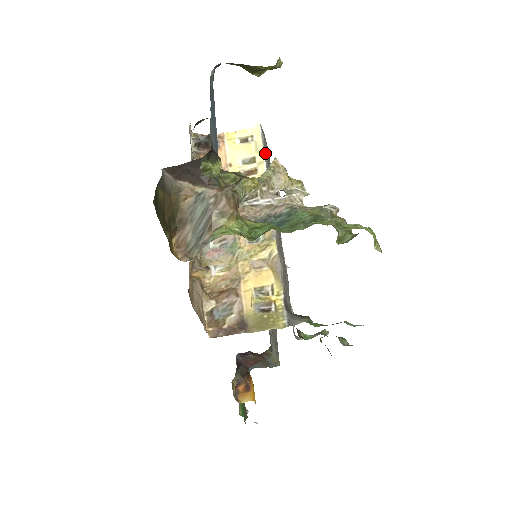
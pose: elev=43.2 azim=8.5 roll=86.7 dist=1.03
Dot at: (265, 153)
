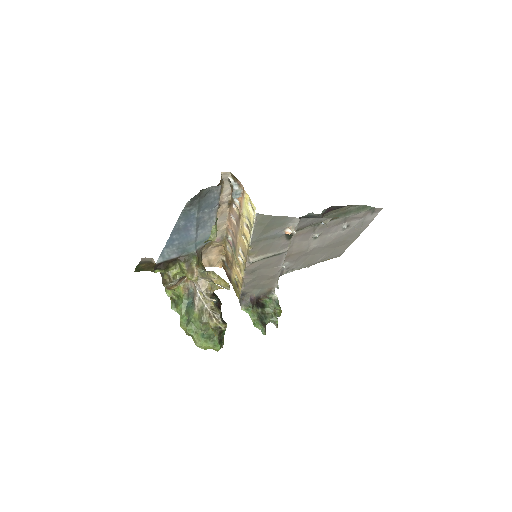
Dot at: (255, 231)
